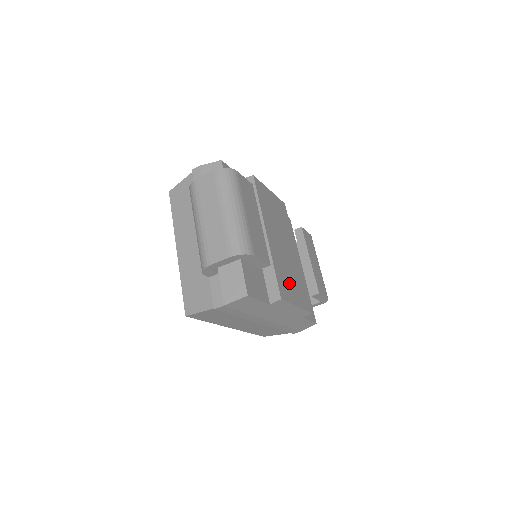
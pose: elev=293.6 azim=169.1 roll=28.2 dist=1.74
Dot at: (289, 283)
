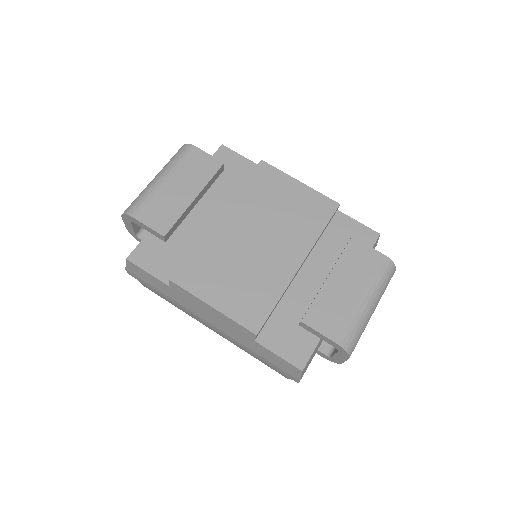
Dot at: (219, 277)
